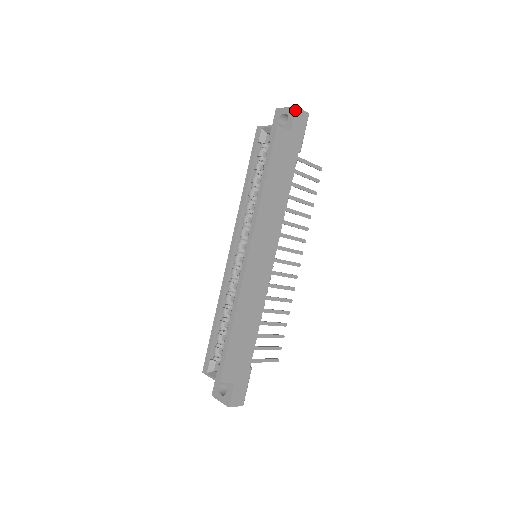
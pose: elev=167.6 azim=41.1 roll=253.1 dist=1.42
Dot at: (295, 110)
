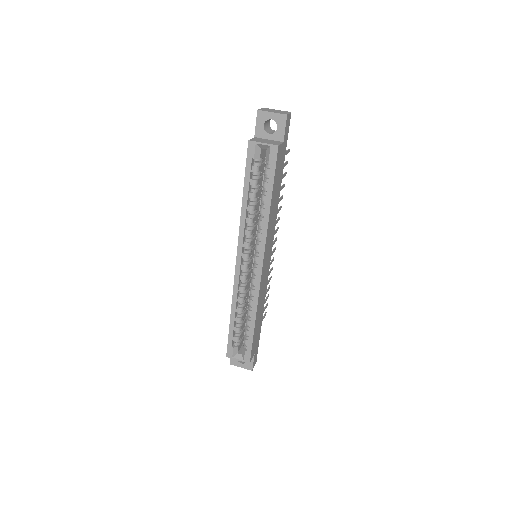
Dot at: (286, 119)
